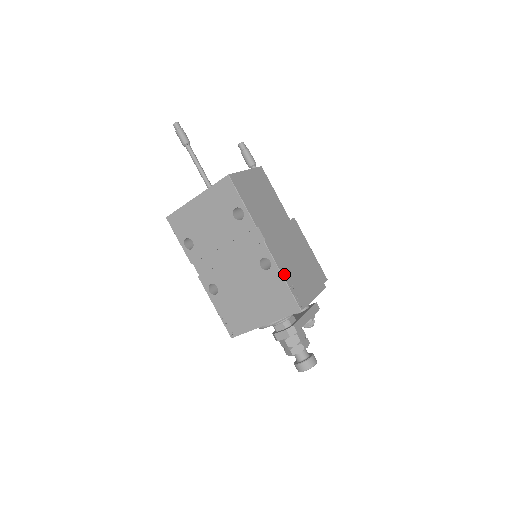
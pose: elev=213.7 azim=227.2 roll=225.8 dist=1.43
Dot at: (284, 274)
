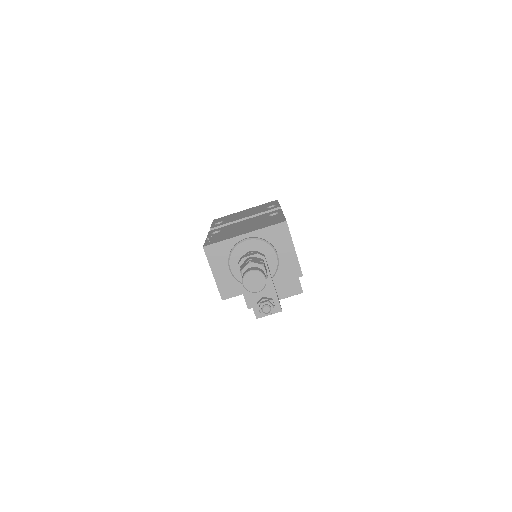
Dot at: occluded
